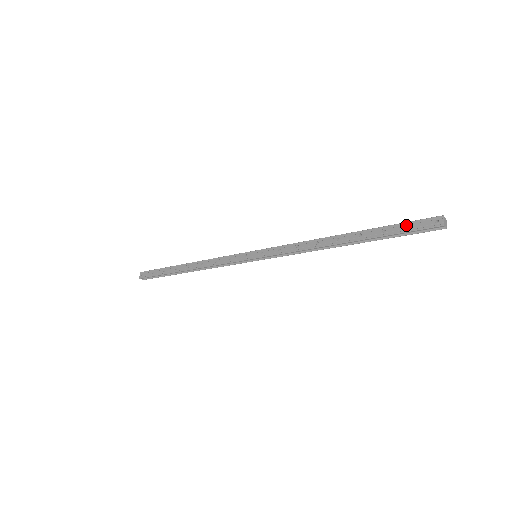
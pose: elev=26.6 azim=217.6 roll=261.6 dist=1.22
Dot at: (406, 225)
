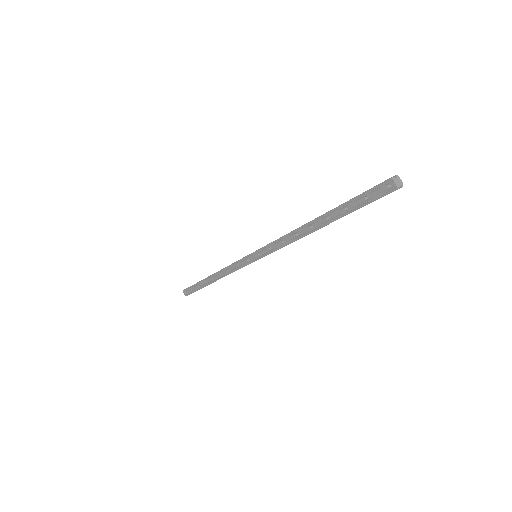
Dot at: (362, 198)
